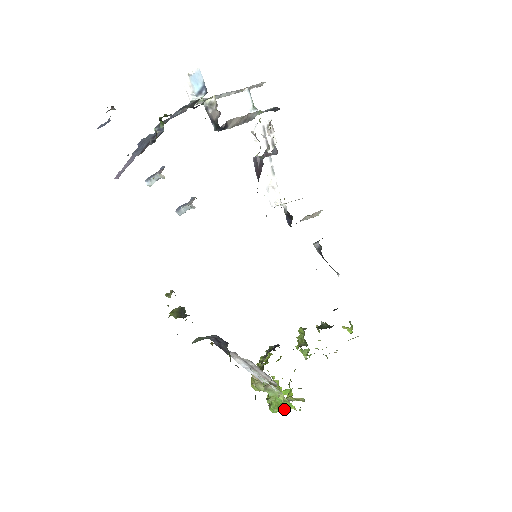
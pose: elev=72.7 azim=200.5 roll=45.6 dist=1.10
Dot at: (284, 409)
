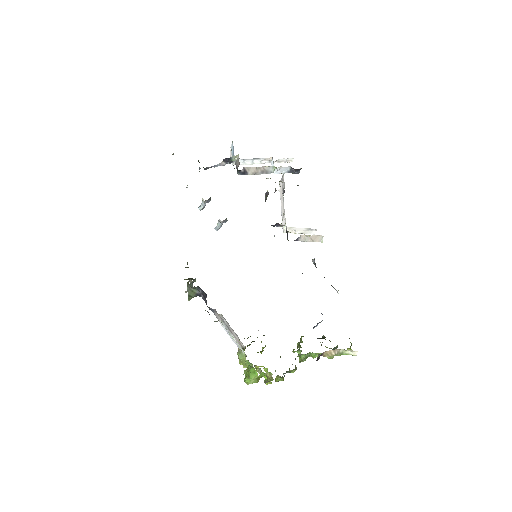
Dot at: (252, 377)
